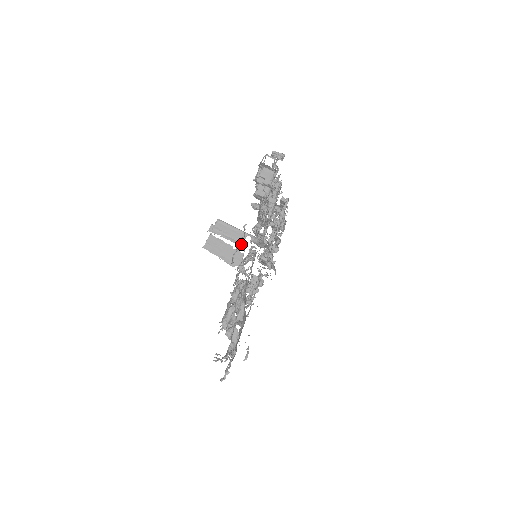
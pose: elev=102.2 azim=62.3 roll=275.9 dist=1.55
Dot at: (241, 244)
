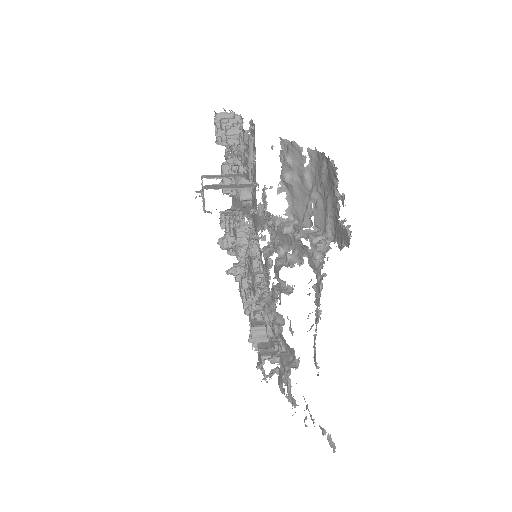
Dot at: occluded
